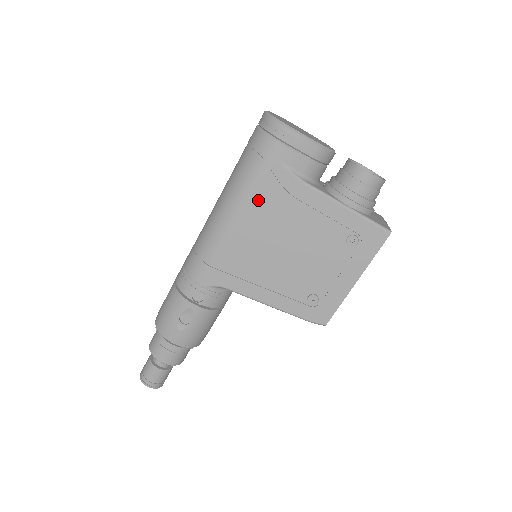
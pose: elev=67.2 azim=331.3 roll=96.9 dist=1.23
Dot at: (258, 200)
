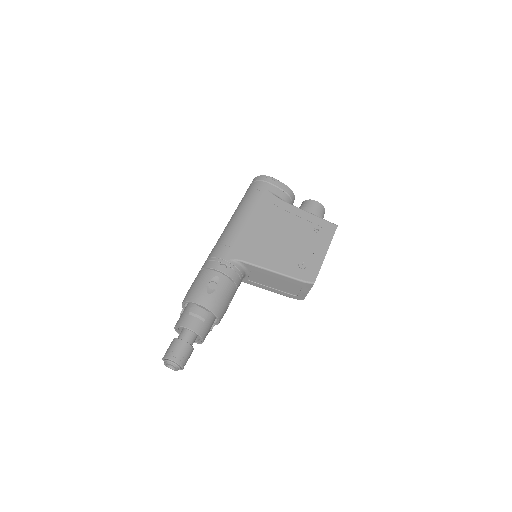
Dot at: (258, 209)
